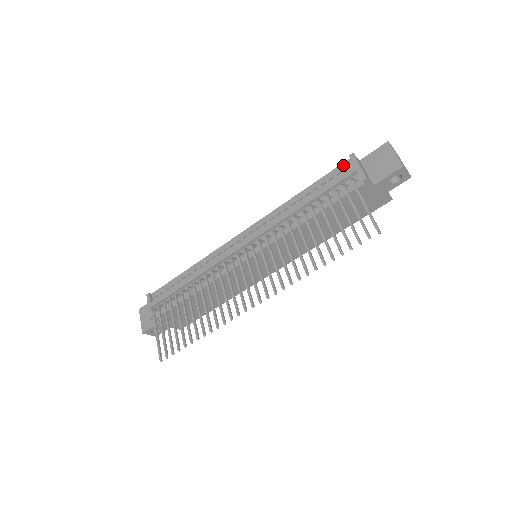
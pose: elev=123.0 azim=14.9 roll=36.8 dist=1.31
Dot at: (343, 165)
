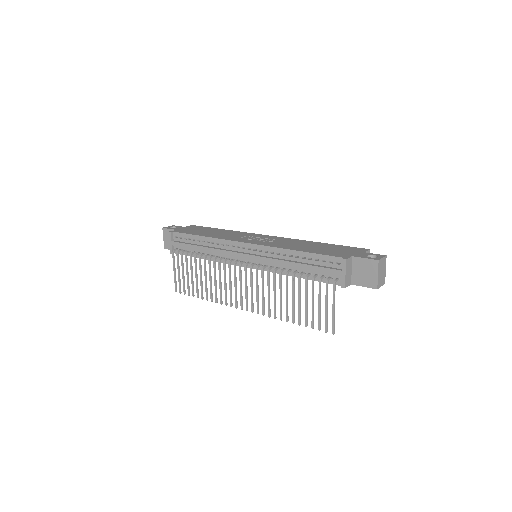
Dot at: (336, 259)
